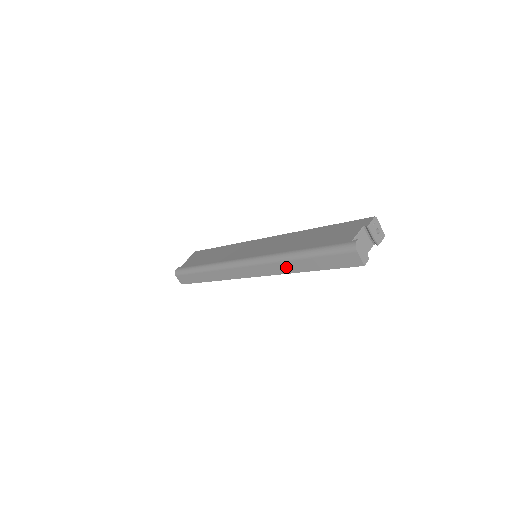
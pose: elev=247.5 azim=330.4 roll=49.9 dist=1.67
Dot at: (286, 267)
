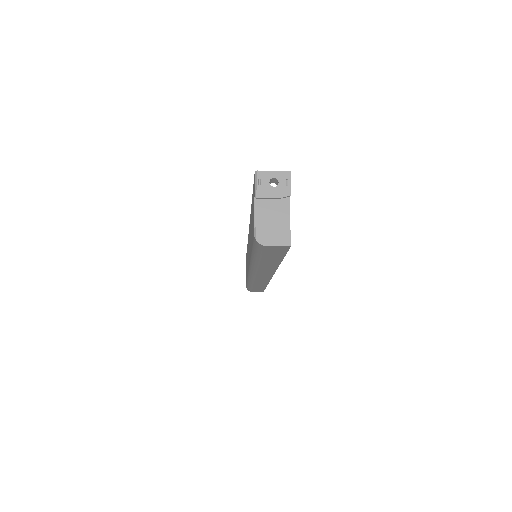
Dot at: (267, 268)
